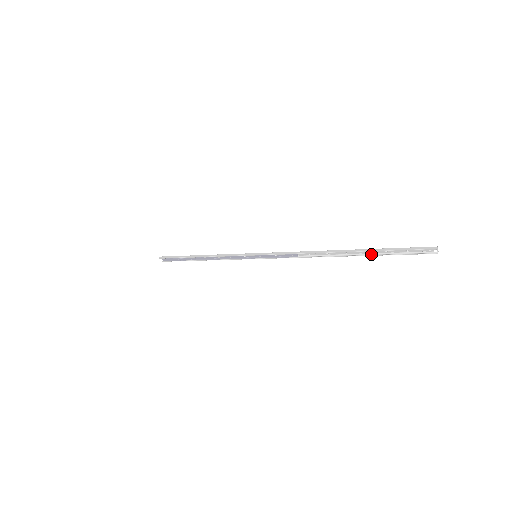
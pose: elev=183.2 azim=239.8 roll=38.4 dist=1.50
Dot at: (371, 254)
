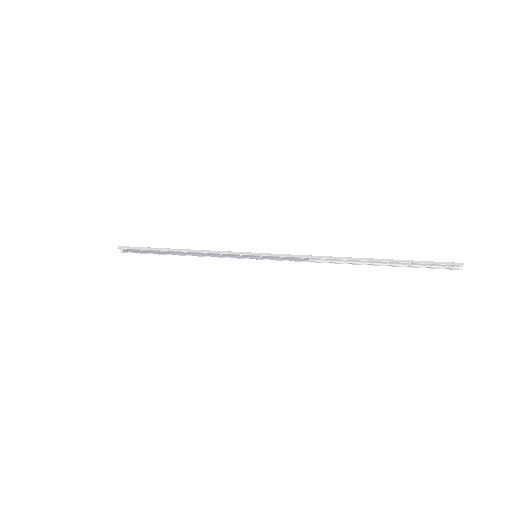
Dot at: (393, 265)
